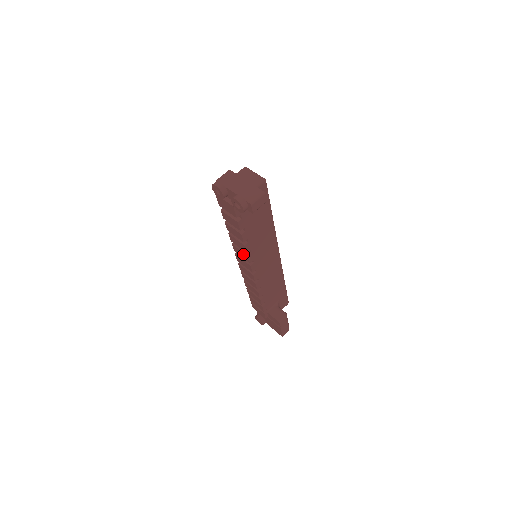
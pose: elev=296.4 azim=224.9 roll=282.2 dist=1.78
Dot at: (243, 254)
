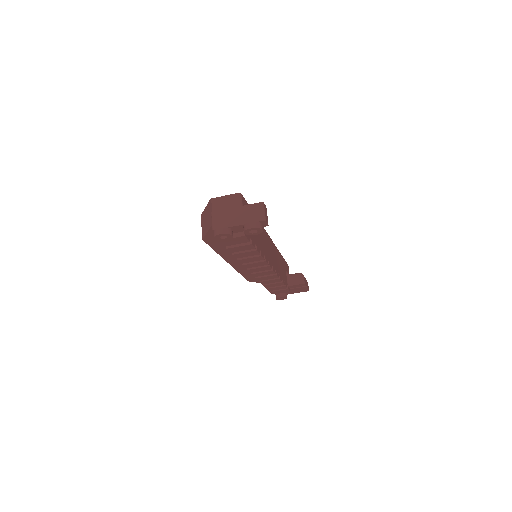
Dot at: (259, 263)
